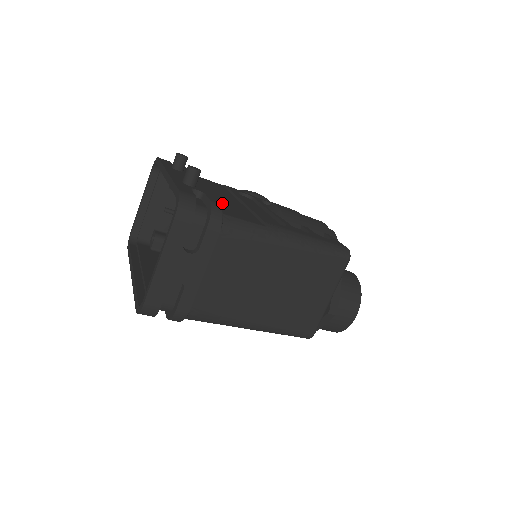
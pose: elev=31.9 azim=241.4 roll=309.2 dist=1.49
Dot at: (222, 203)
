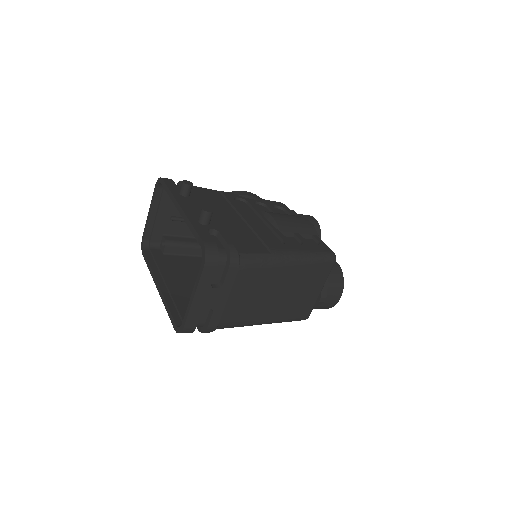
Dot at: (231, 232)
